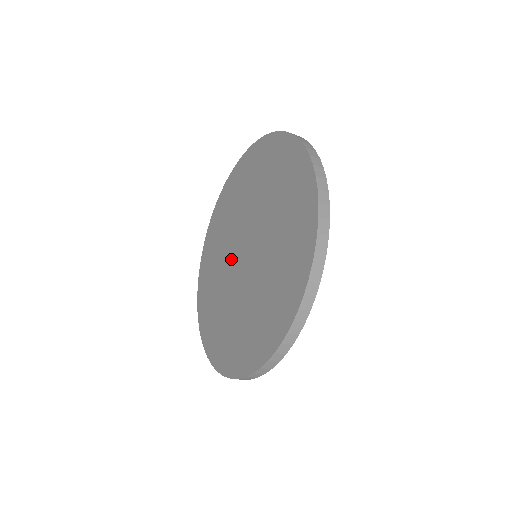
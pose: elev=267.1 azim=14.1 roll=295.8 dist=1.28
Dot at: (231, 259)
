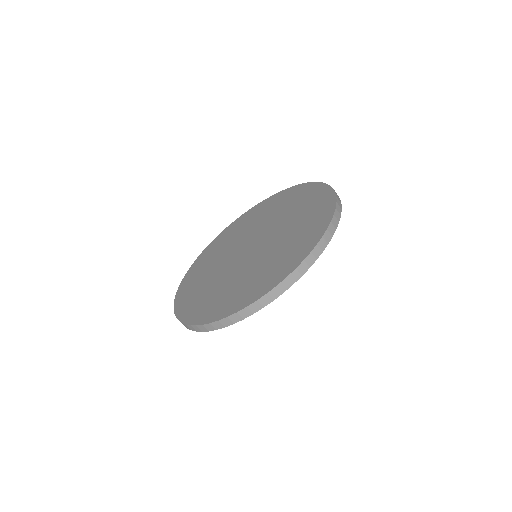
Dot at: (231, 259)
